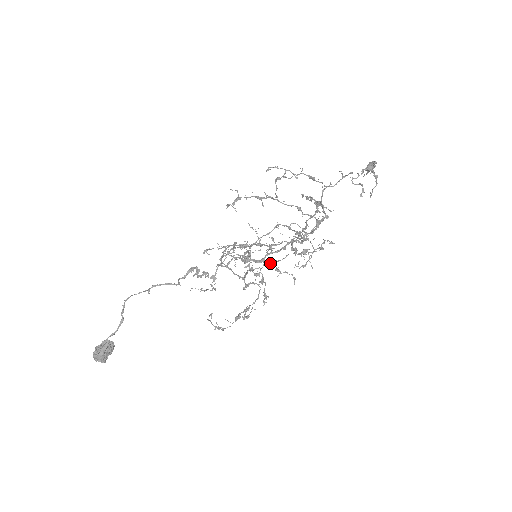
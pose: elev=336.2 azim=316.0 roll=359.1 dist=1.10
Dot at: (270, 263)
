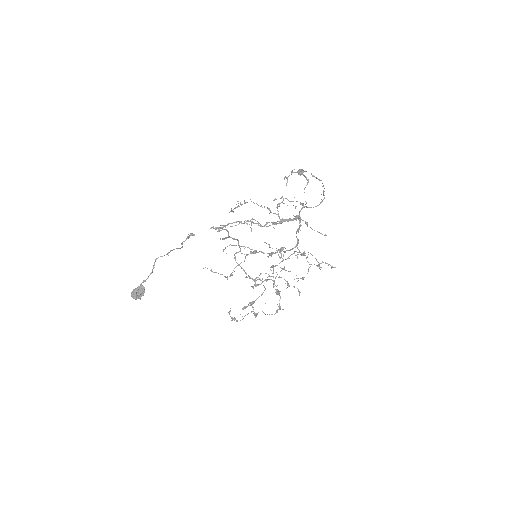
Dot at: occluded
